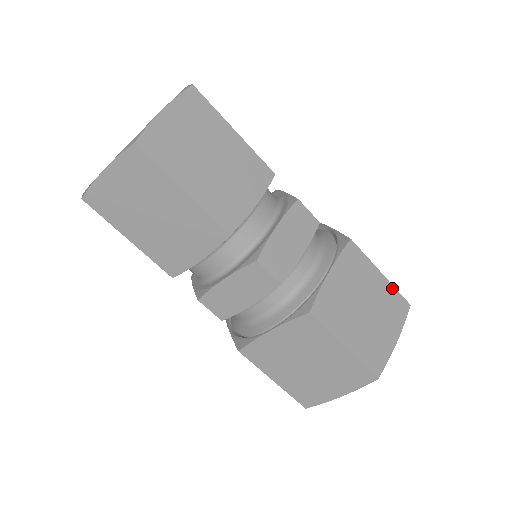
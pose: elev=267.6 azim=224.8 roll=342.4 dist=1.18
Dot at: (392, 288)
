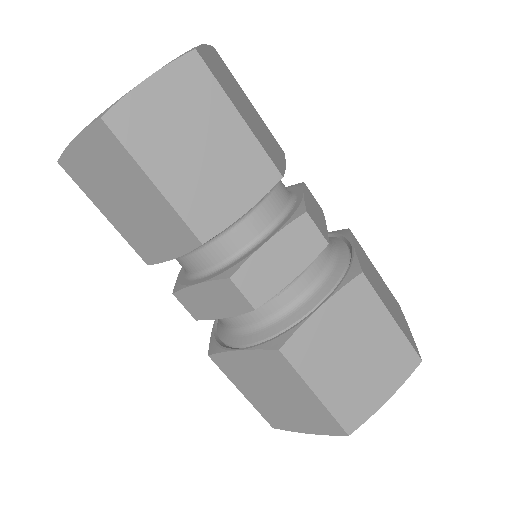
Dot at: (402, 338)
